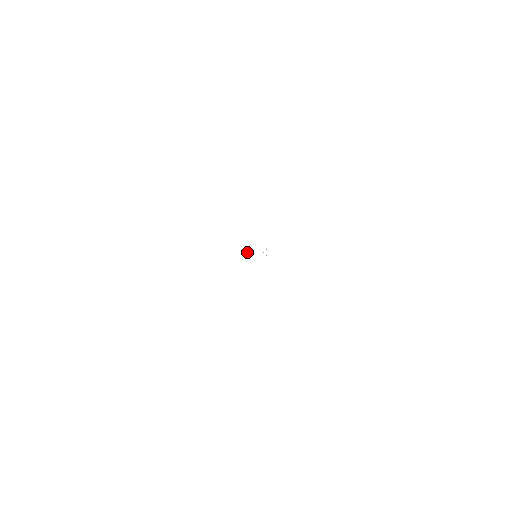
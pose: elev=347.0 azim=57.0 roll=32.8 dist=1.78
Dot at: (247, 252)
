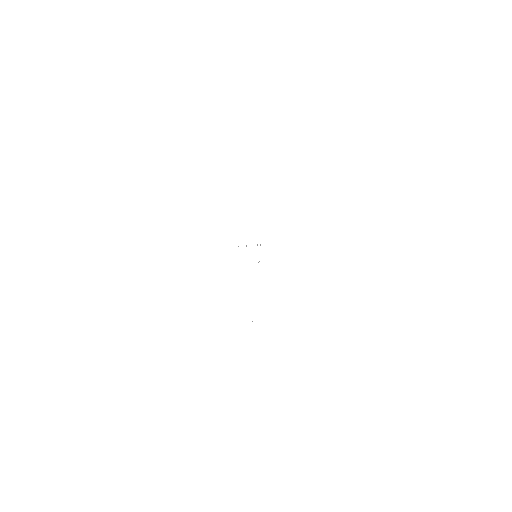
Dot at: (257, 244)
